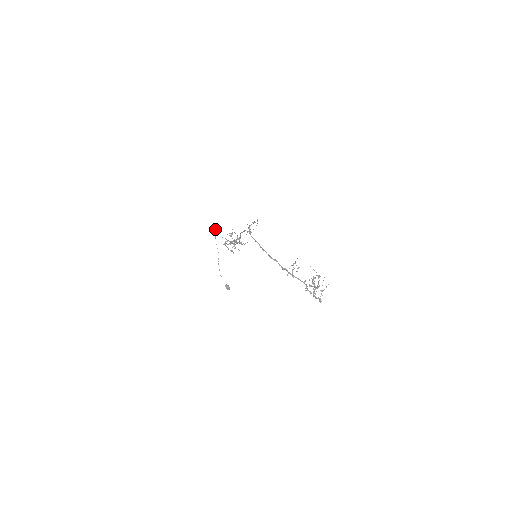
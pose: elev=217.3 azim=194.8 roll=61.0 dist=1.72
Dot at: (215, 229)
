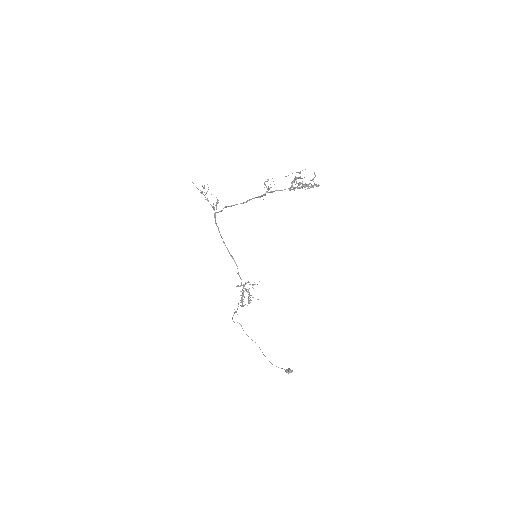
Dot at: (239, 323)
